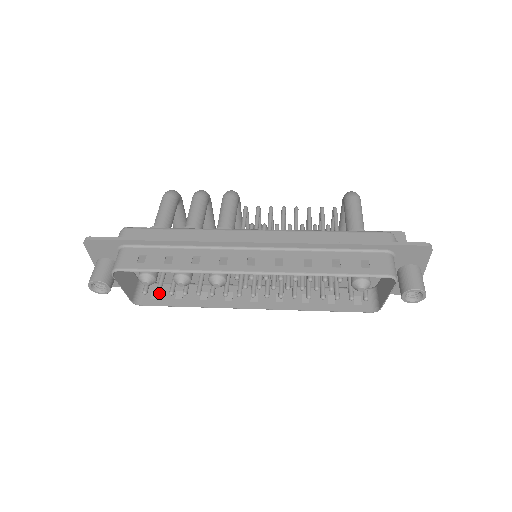
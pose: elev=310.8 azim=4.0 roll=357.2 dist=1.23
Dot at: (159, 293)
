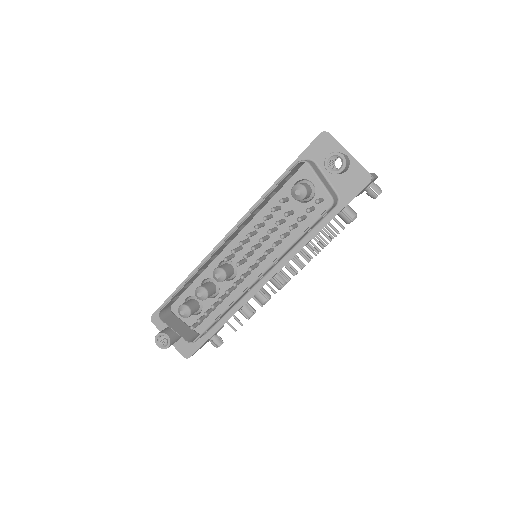
Dot at: (198, 320)
